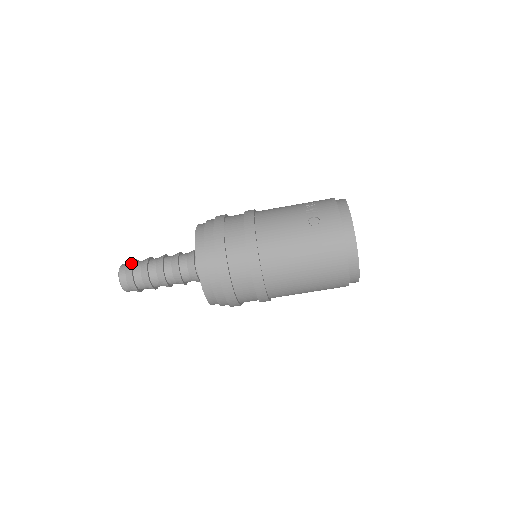
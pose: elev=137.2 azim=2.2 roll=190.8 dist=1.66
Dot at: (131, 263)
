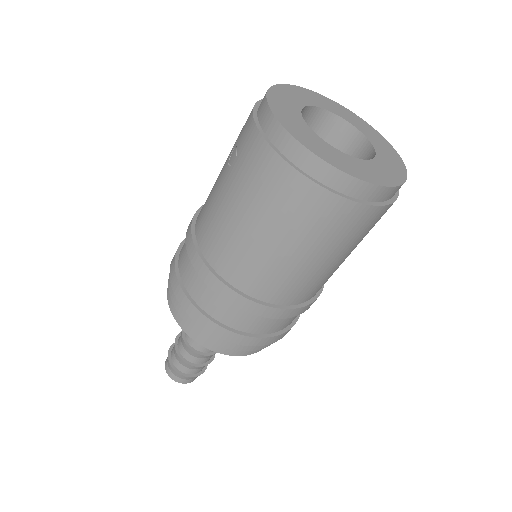
Dot at: (169, 349)
